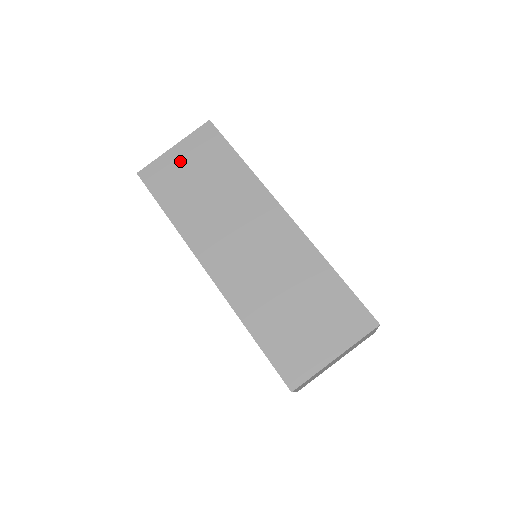
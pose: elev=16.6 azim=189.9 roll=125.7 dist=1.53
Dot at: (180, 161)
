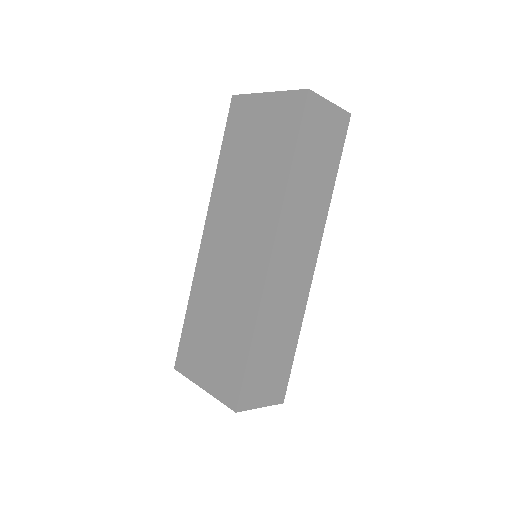
Dot at: (259, 115)
